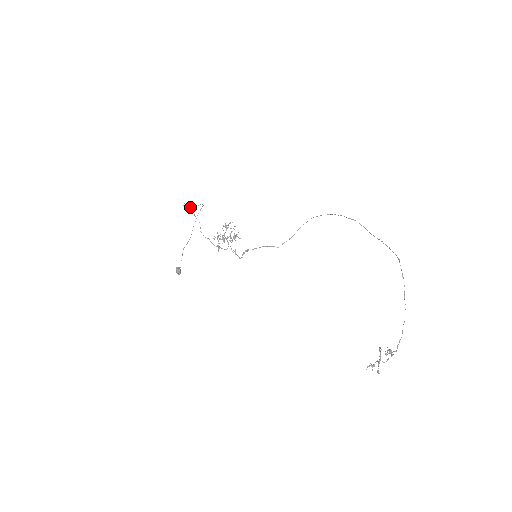
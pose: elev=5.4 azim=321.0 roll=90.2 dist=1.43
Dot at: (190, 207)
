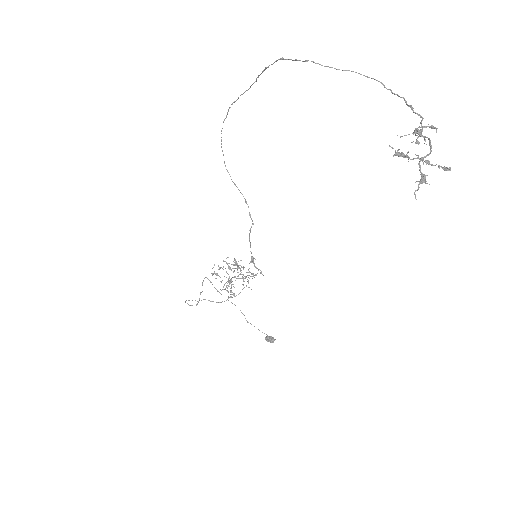
Dot at: occluded
